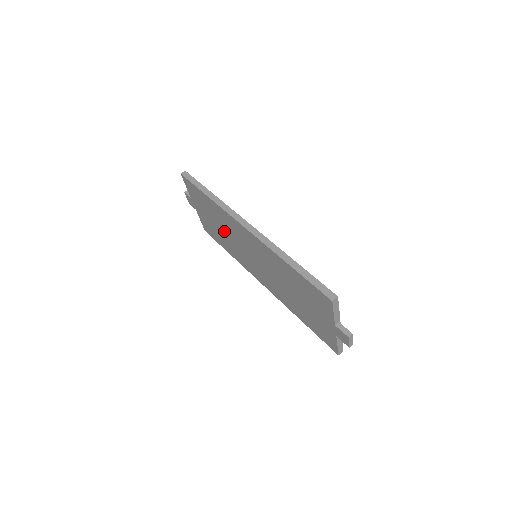
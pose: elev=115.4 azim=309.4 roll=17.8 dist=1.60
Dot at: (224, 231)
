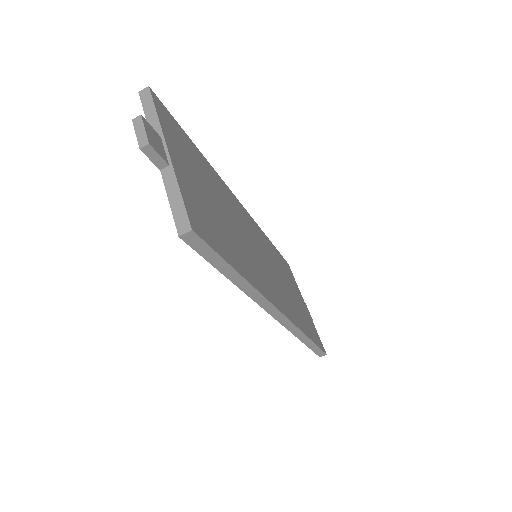
Dot at: occluded
